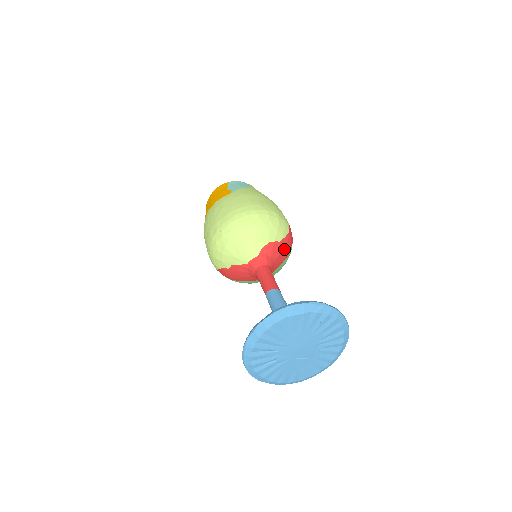
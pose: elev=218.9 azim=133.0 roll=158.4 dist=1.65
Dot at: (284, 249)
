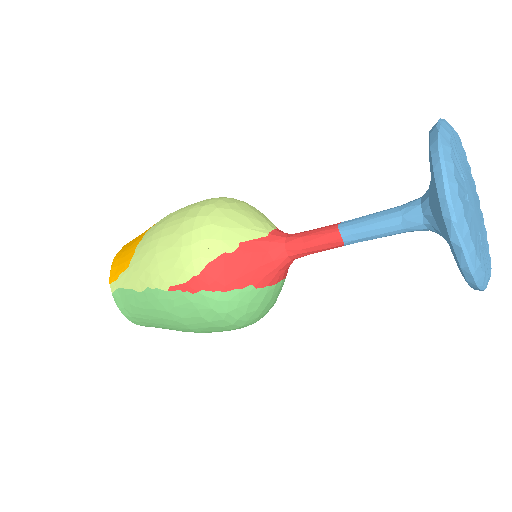
Dot at: occluded
